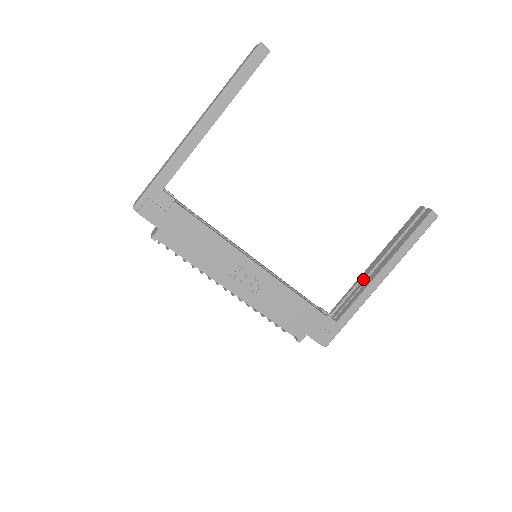
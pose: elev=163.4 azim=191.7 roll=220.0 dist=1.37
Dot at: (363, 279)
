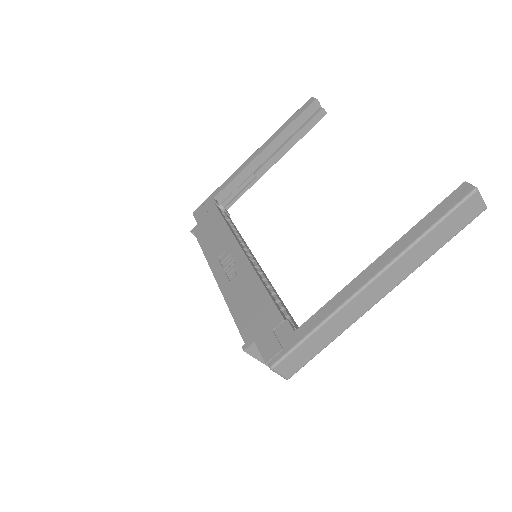
Dot at: occluded
